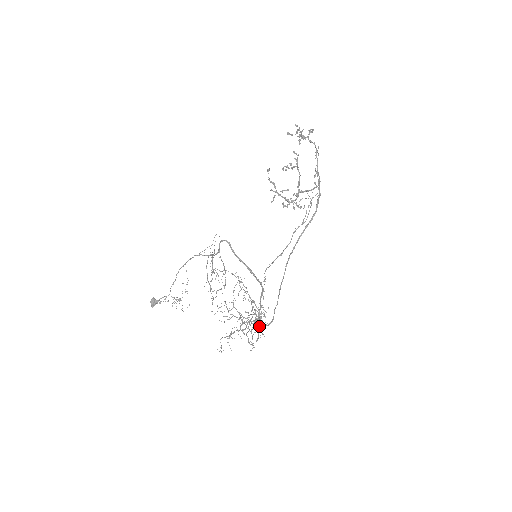
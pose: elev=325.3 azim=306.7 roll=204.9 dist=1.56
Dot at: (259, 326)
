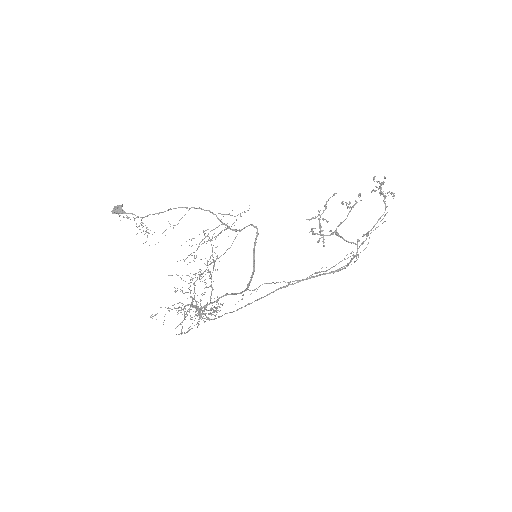
Dot at: occluded
